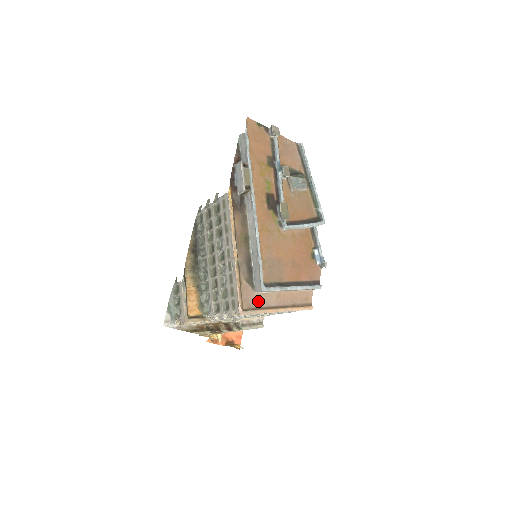
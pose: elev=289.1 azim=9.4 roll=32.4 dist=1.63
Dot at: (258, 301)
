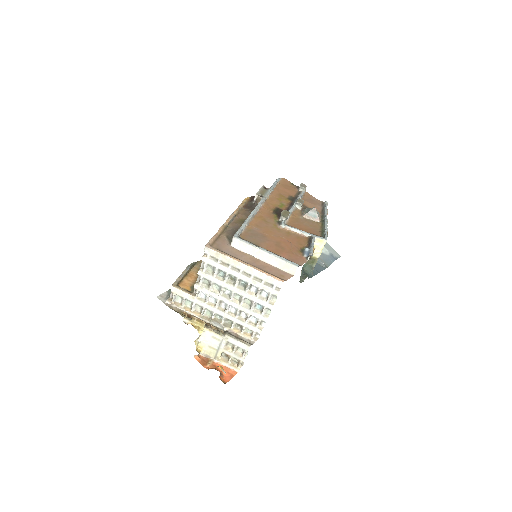
Dot at: (229, 251)
